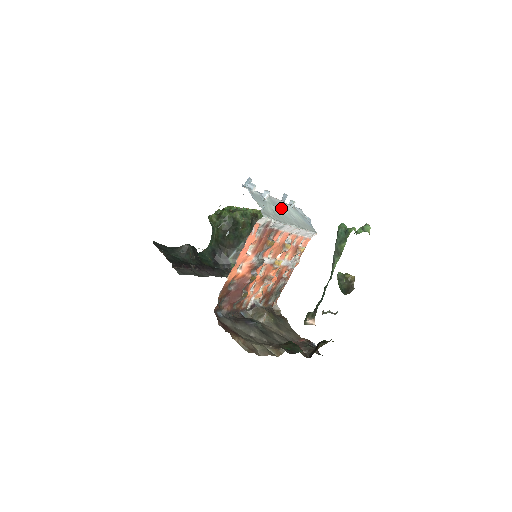
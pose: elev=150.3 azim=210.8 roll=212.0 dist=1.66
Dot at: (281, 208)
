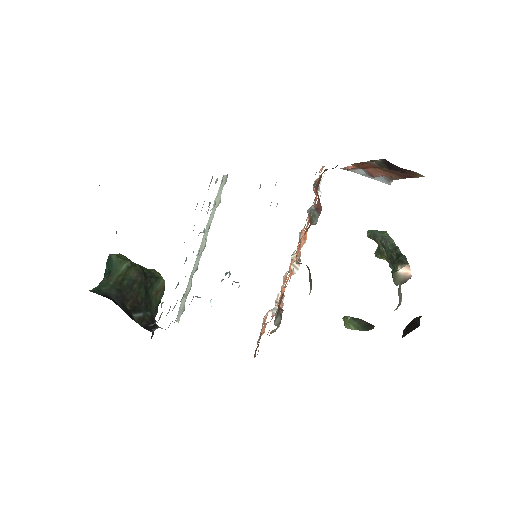
Dot at: occluded
